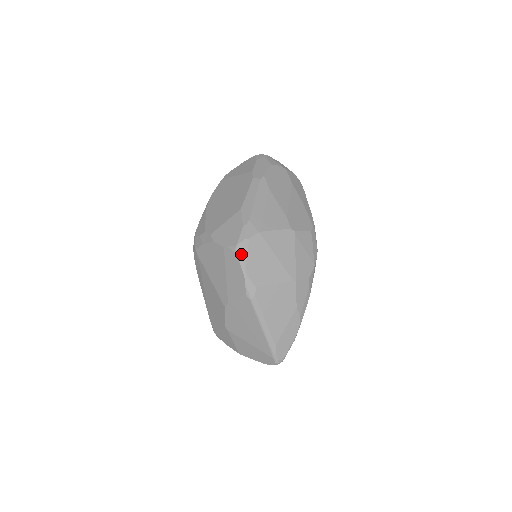
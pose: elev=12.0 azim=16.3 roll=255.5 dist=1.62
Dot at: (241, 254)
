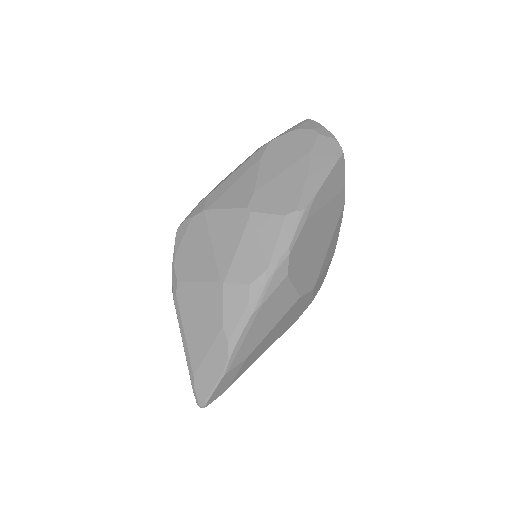
Dot at: (179, 237)
